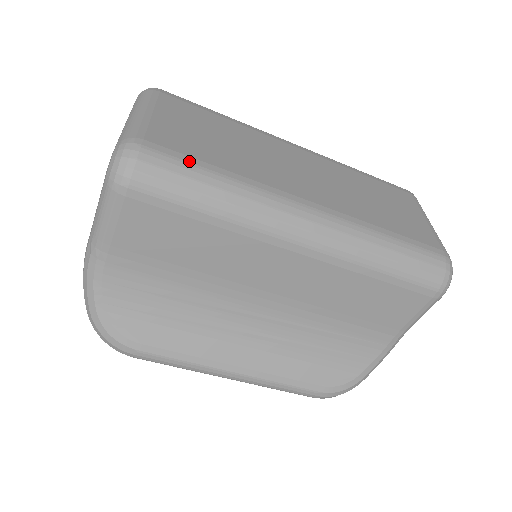
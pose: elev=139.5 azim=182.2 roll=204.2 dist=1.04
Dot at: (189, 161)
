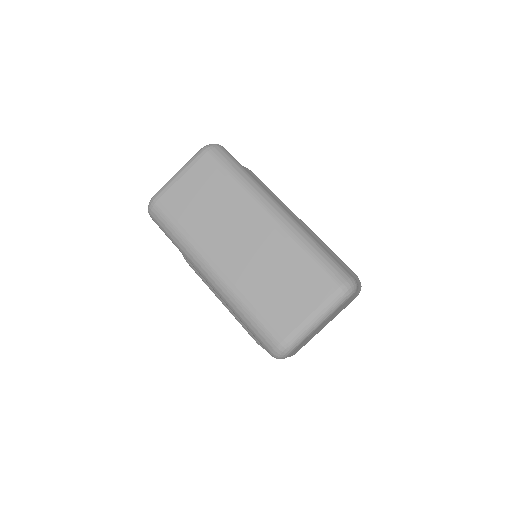
Dot at: (170, 219)
